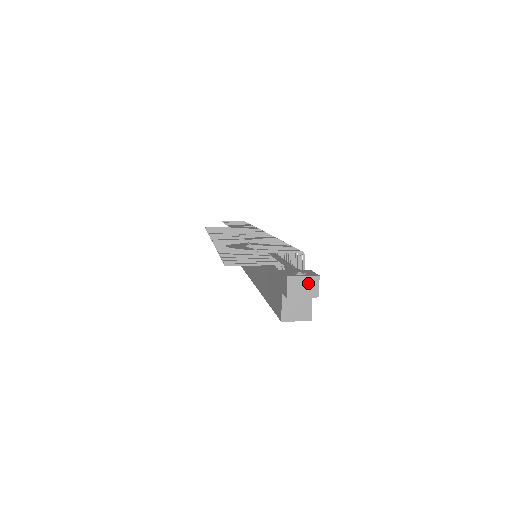
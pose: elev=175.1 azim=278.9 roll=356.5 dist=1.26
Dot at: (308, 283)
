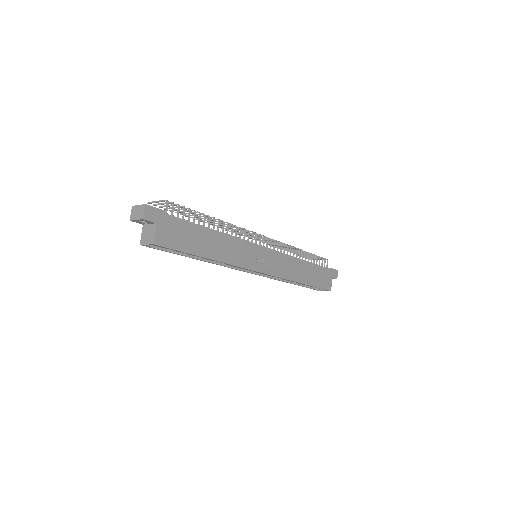
Dot at: (140, 210)
